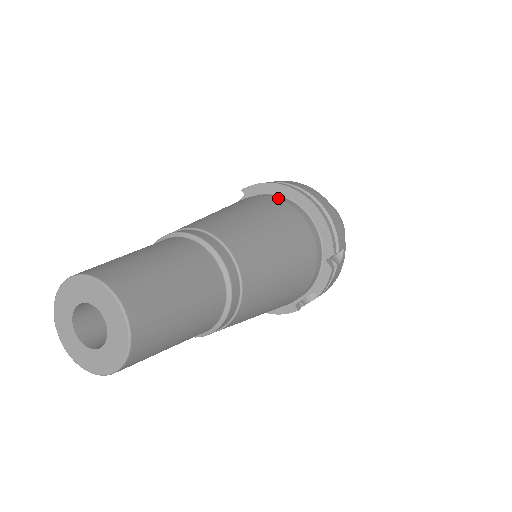
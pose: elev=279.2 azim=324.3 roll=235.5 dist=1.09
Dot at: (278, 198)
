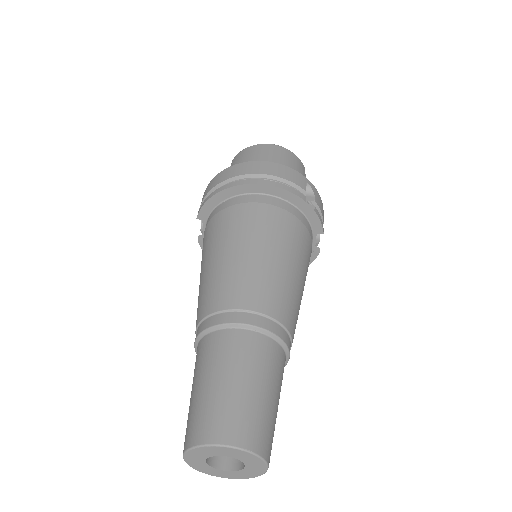
Dot at: (228, 206)
